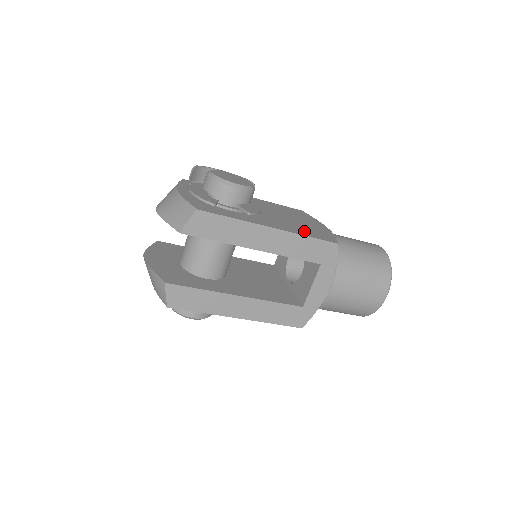
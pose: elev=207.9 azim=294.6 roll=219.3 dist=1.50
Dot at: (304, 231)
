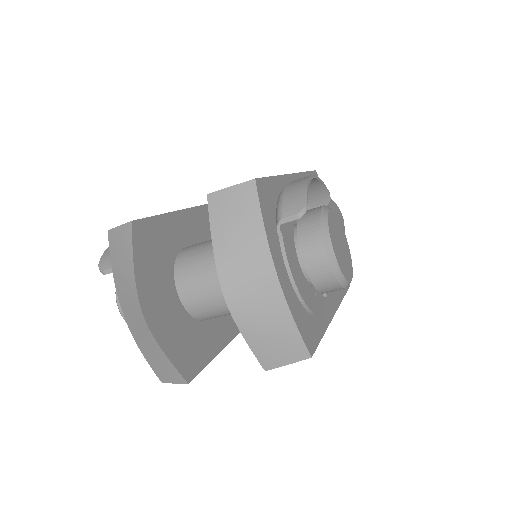
Dot at: occluded
